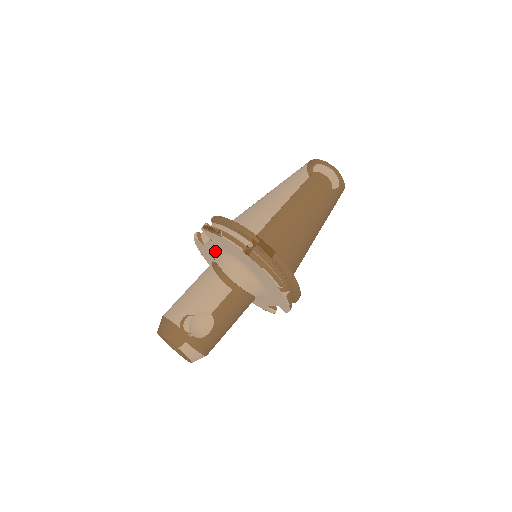
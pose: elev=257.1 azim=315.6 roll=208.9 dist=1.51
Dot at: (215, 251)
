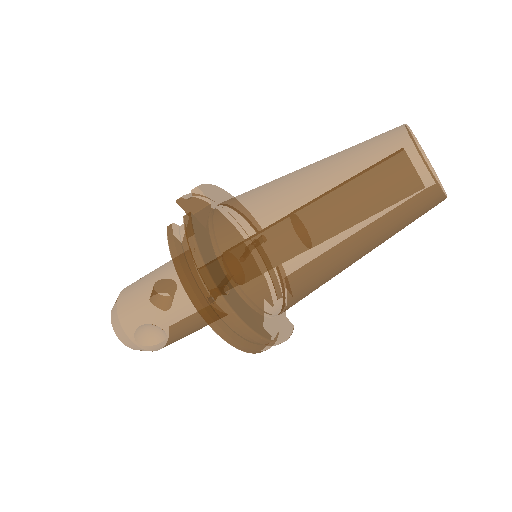
Dot at: occluded
